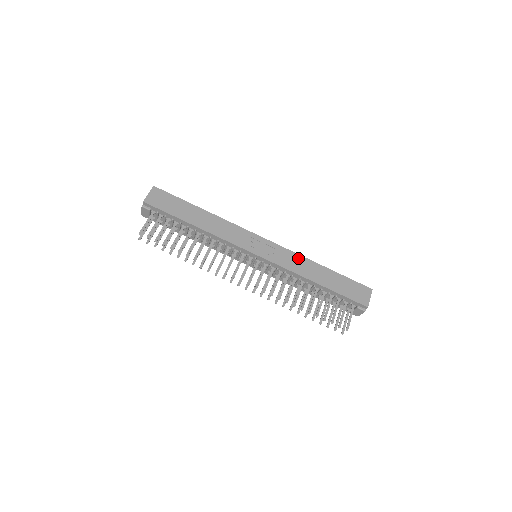
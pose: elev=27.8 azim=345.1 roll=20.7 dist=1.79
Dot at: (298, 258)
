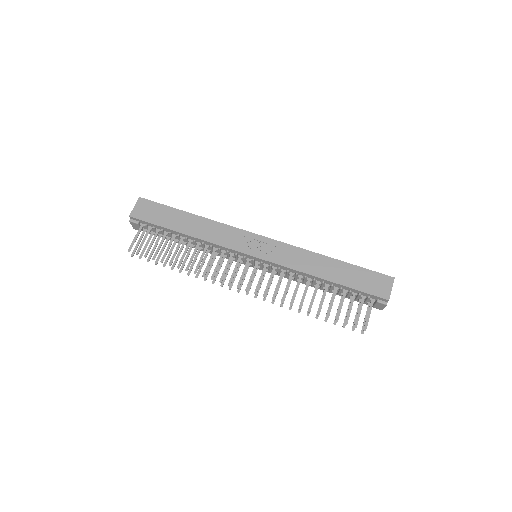
Dot at: (301, 253)
